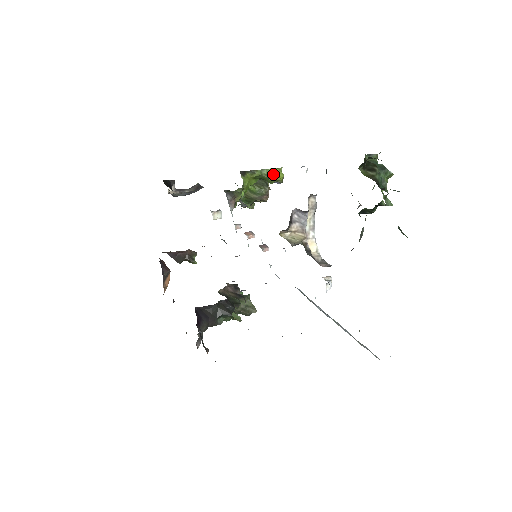
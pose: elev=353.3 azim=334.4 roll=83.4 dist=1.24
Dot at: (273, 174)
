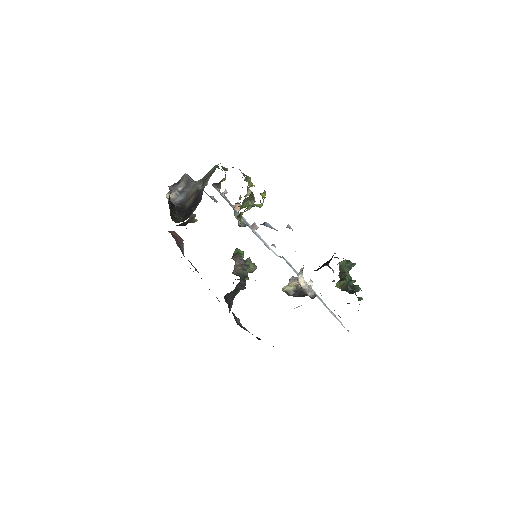
Dot at: (261, 206)
